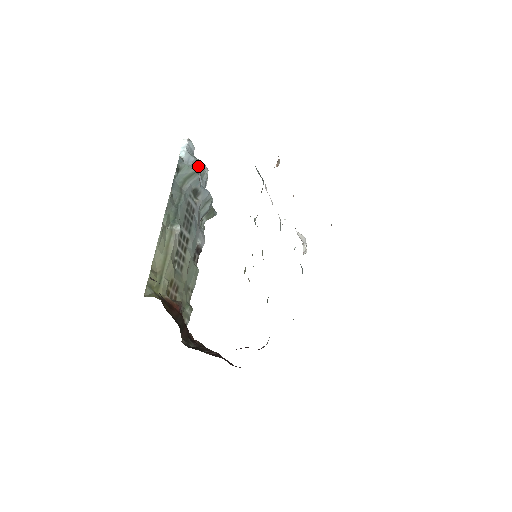
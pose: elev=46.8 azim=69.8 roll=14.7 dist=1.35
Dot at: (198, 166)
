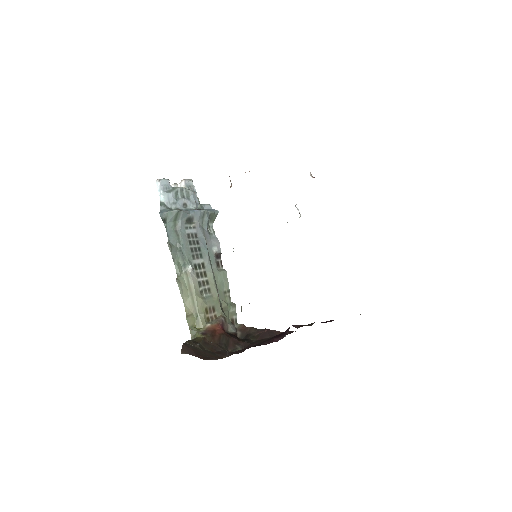
Dot at: (180, 193)
